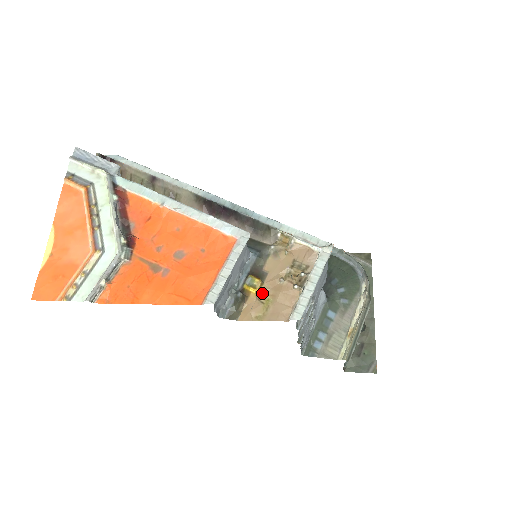
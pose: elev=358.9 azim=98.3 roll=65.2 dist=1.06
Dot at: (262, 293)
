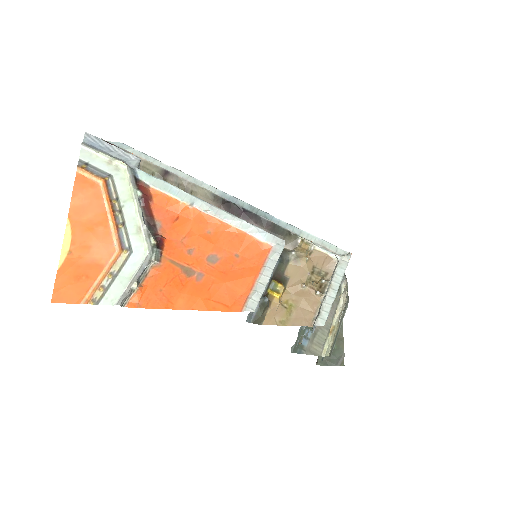
Dot at: (284, 298)
